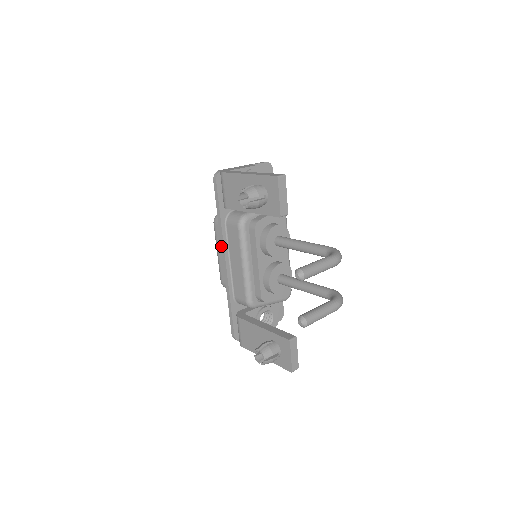
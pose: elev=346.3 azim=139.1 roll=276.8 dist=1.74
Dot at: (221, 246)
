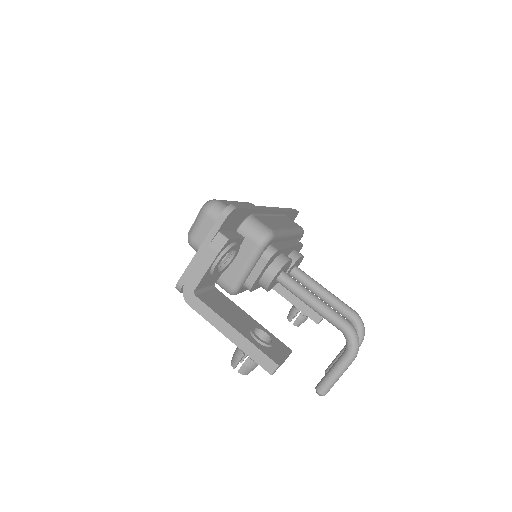
Dot at: occluded
